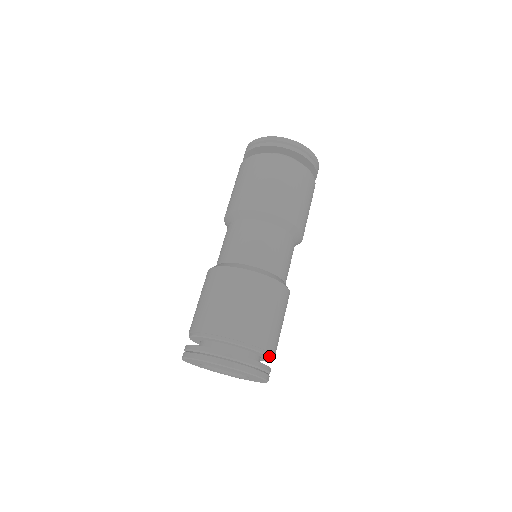
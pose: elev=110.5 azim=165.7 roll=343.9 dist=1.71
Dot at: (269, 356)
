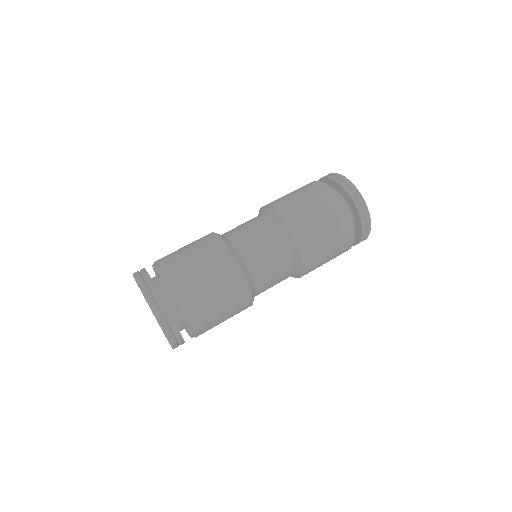
Dot at: occluded
